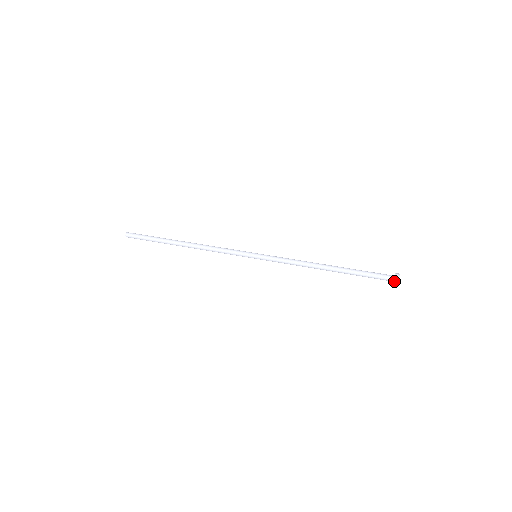
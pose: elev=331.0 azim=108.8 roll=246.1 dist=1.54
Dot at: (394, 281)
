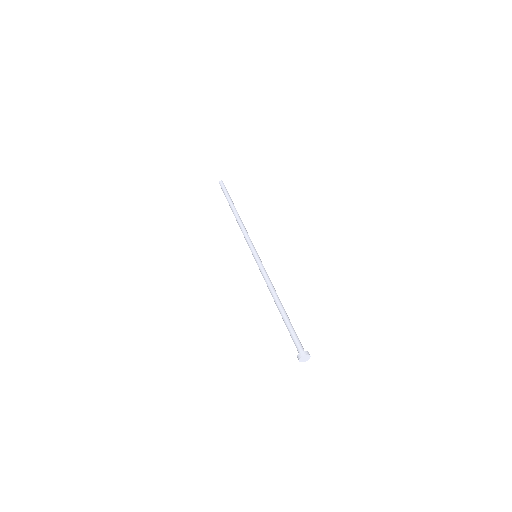
Dot at: (300, 353)
